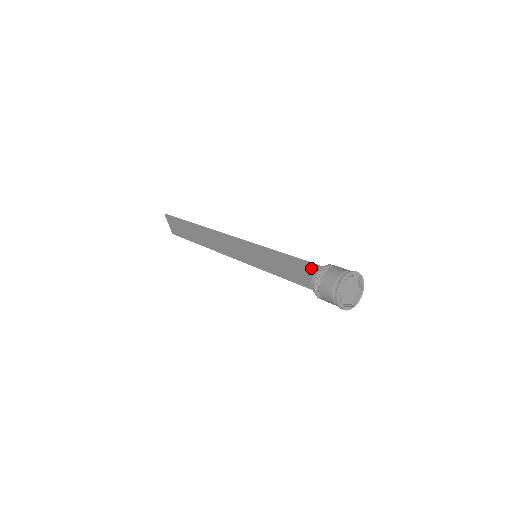
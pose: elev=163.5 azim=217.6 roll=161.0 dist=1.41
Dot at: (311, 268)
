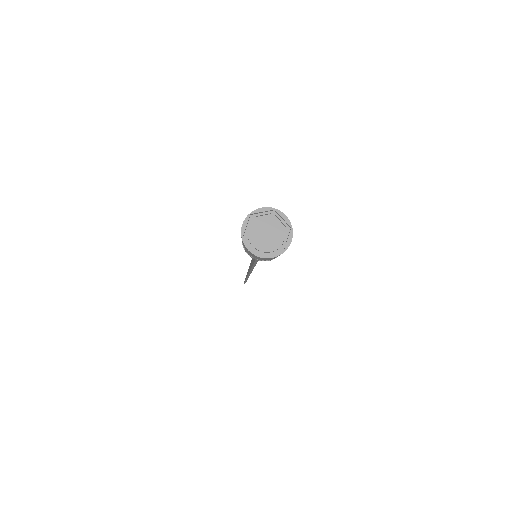
Dot at: occluded
